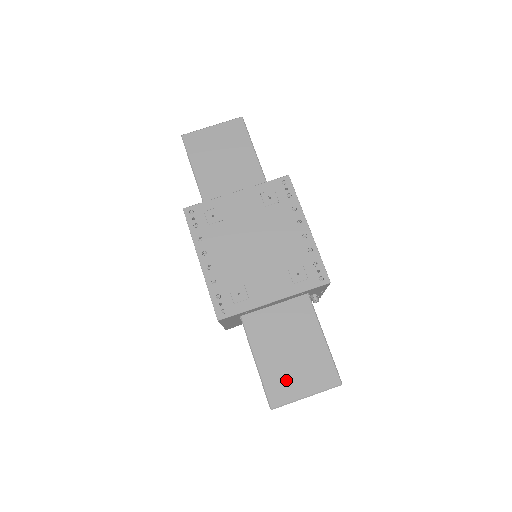
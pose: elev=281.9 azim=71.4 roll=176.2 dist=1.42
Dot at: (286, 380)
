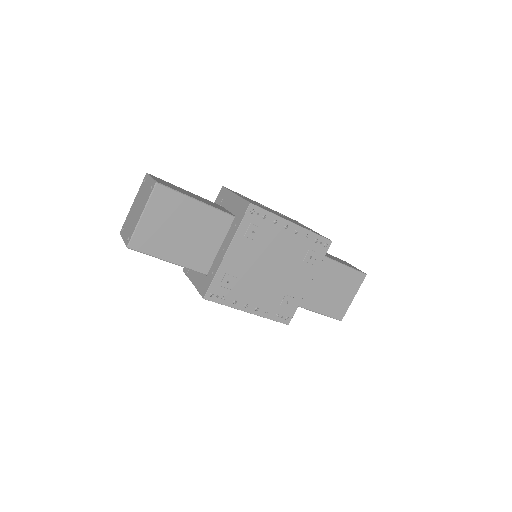
Dot at: (339, 303)
